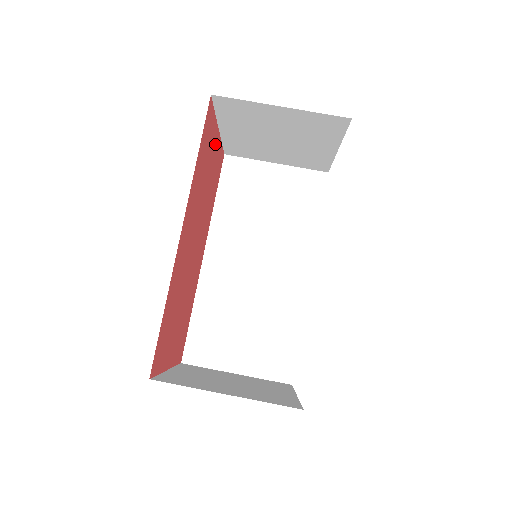
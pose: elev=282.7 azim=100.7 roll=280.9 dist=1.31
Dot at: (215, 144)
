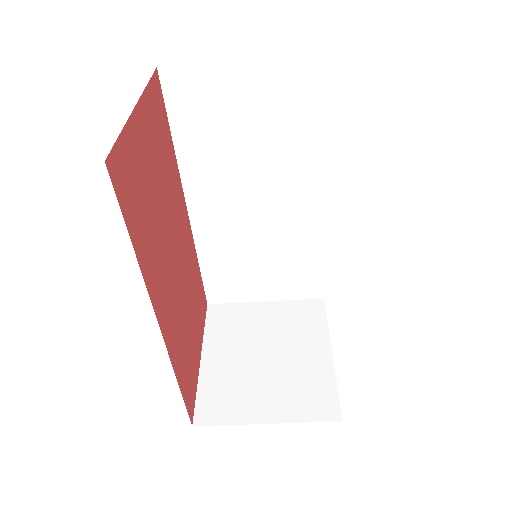
Dot at: (142, 130)
